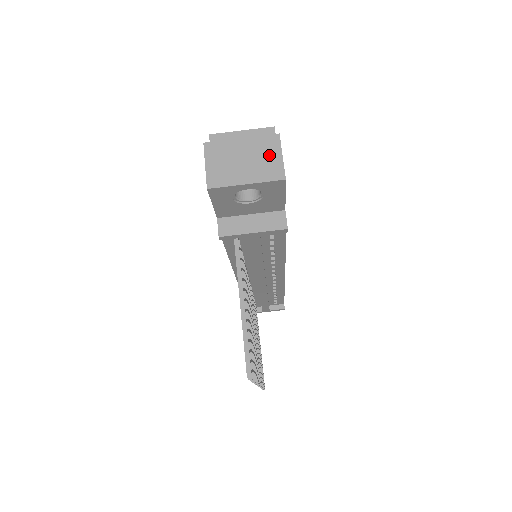
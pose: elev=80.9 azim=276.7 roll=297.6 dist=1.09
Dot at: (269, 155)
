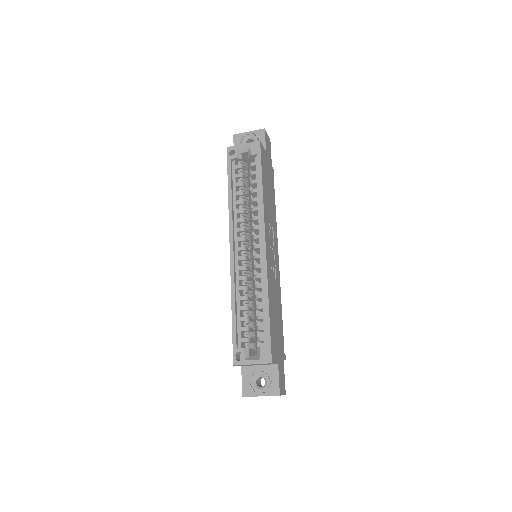
Dot at: occluded
